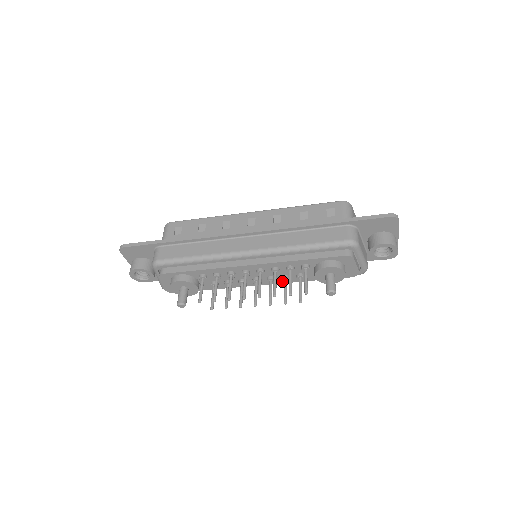
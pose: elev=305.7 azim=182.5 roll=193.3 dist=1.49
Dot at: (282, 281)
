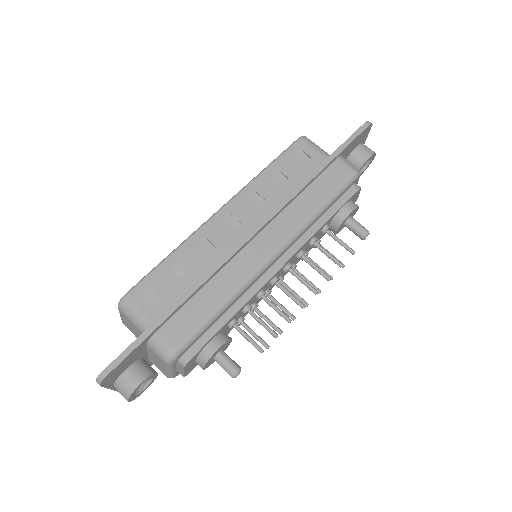
Dot at: (297, 261)
